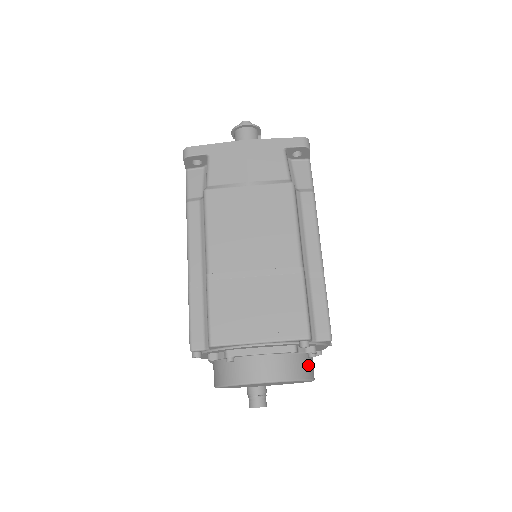
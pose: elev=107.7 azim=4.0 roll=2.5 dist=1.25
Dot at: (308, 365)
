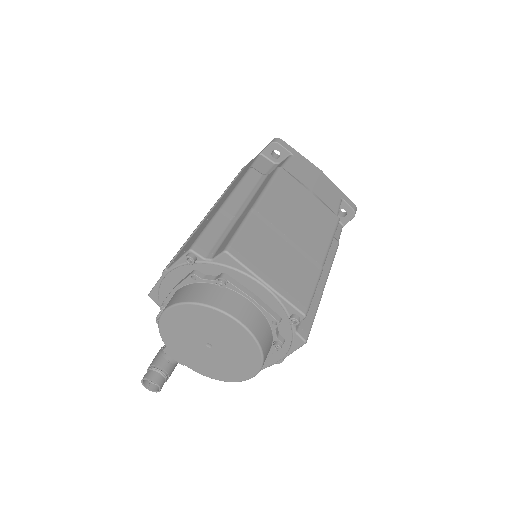
Dot at: (268, 352)
